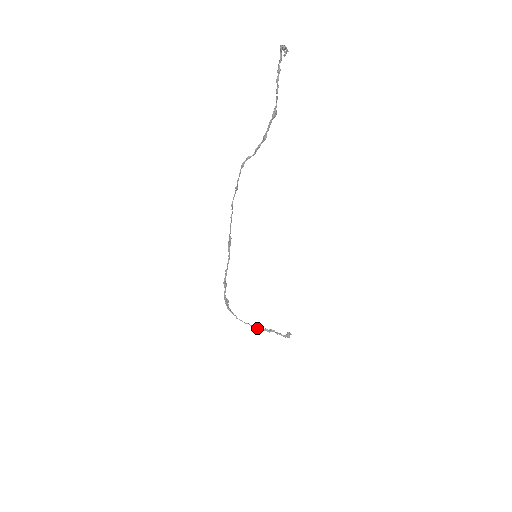
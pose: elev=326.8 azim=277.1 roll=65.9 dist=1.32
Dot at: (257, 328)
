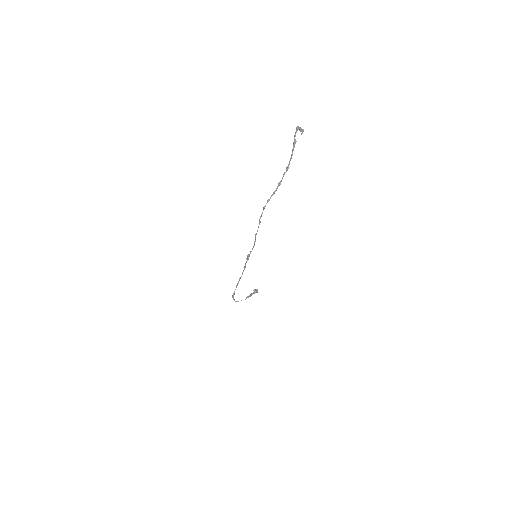
Dot at: (245, 299)
